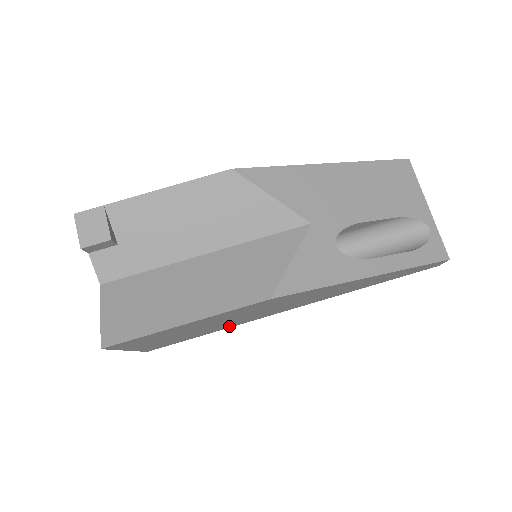
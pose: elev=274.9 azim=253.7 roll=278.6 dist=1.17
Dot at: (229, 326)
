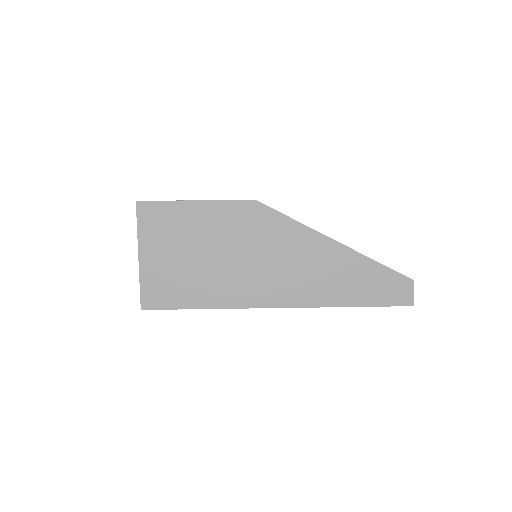
Dot at: (218, 299)
